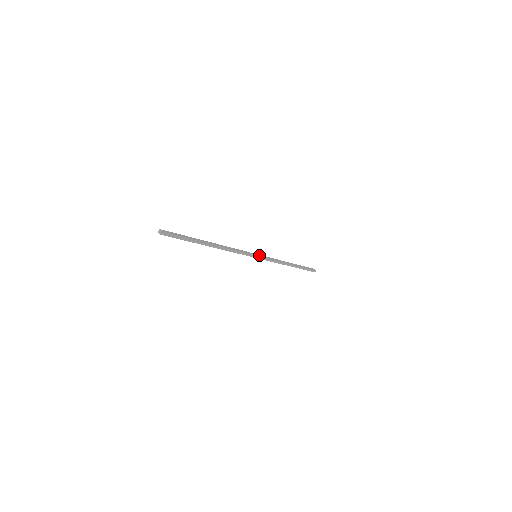
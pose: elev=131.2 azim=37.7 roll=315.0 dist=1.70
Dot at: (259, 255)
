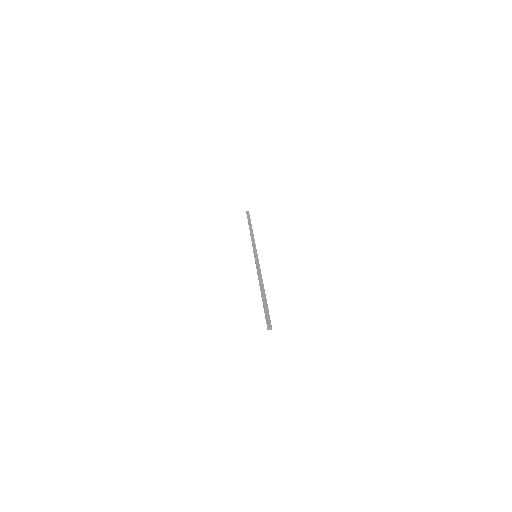
Dot at: (255, 253)
